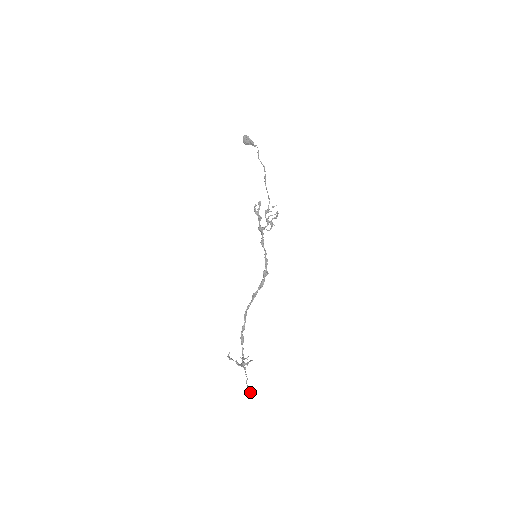
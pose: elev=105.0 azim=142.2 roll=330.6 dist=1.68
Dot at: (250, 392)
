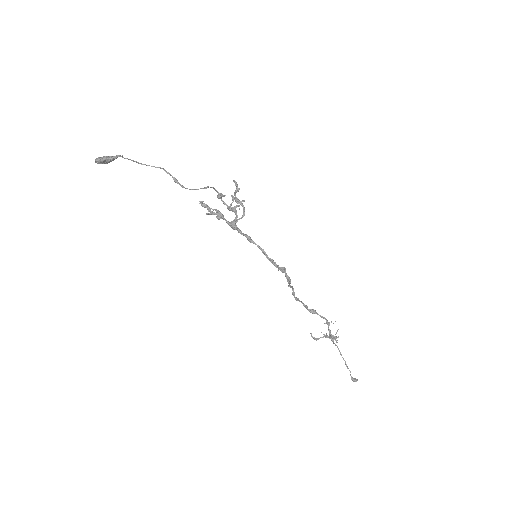
Dot at: (356, 381)
